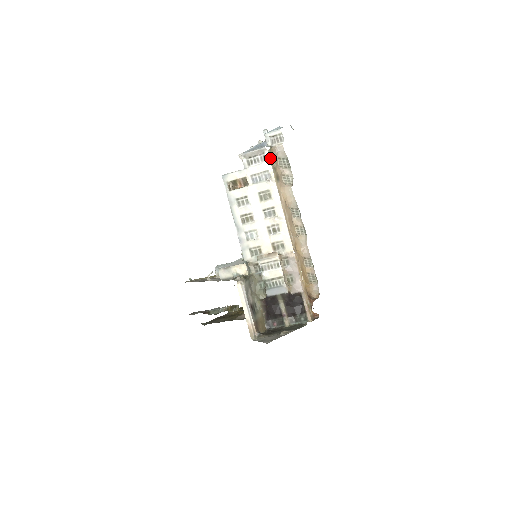
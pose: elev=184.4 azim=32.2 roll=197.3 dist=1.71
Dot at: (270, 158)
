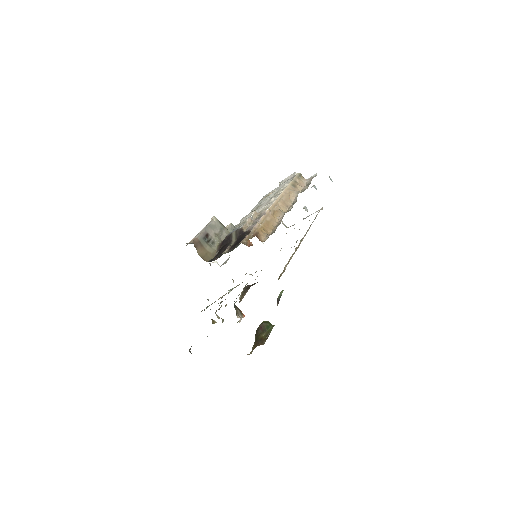
Dot at: (296, 177)
